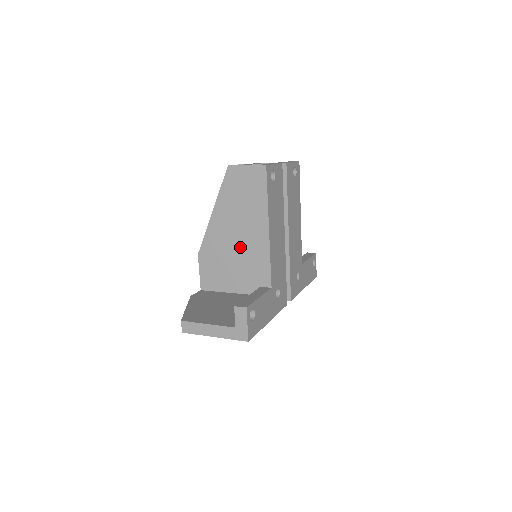
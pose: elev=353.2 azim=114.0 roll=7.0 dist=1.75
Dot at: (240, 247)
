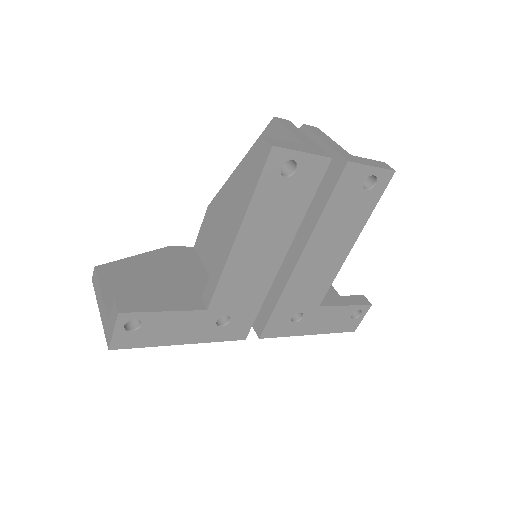
Dot at: occluded
